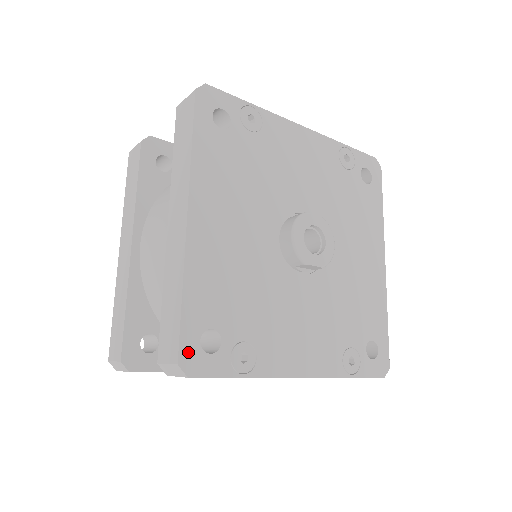
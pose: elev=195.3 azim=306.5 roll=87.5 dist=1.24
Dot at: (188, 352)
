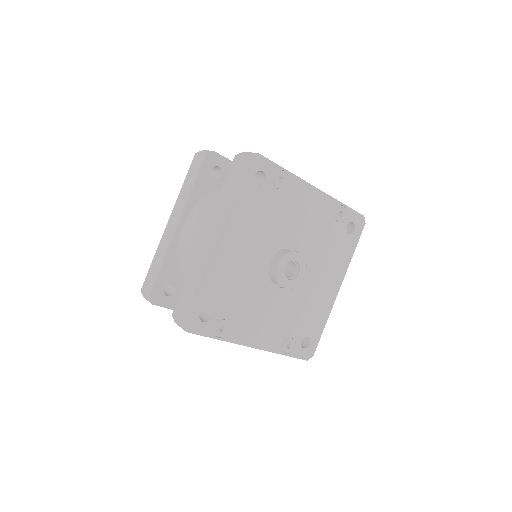
Dot at: (191, 318)
